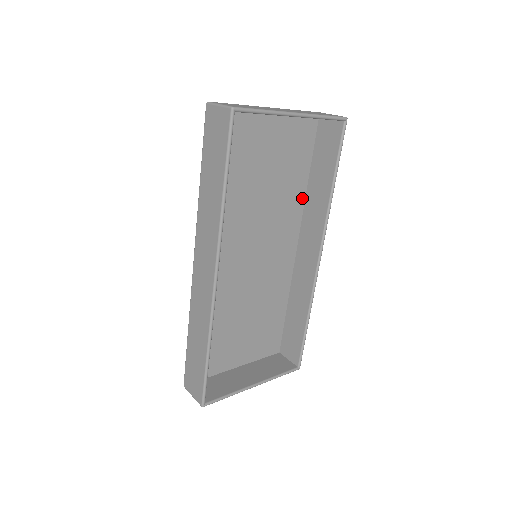
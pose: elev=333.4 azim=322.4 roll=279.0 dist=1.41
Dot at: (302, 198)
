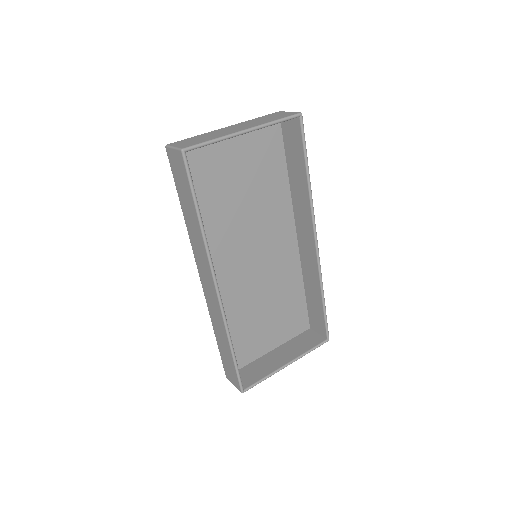
Dot at: (287, 192)
